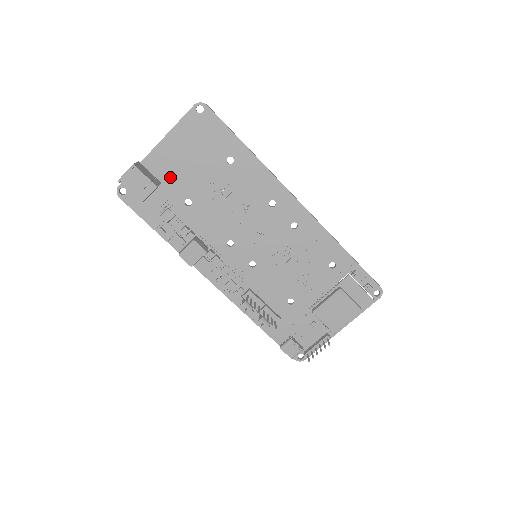
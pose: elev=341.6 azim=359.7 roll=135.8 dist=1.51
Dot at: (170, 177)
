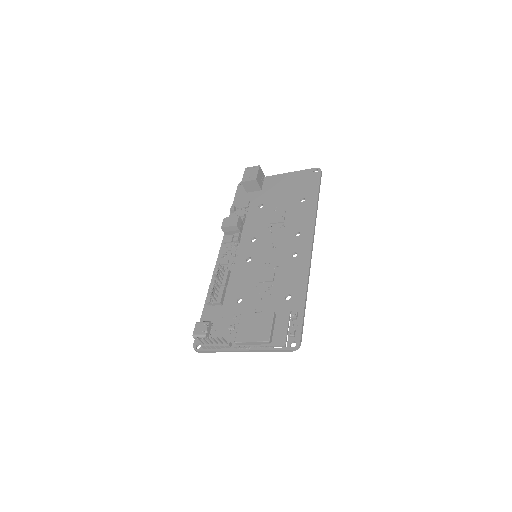
Dot at: (268, 190)
